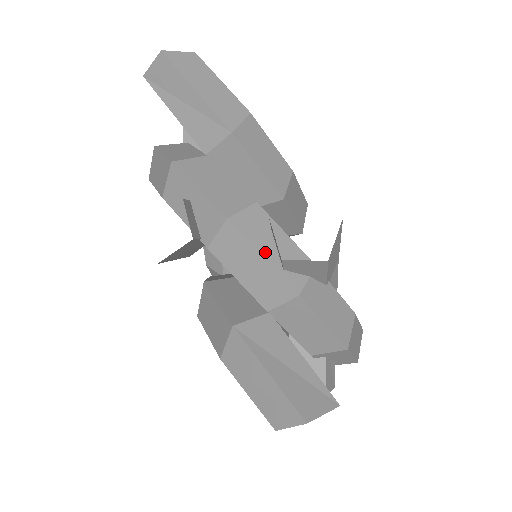
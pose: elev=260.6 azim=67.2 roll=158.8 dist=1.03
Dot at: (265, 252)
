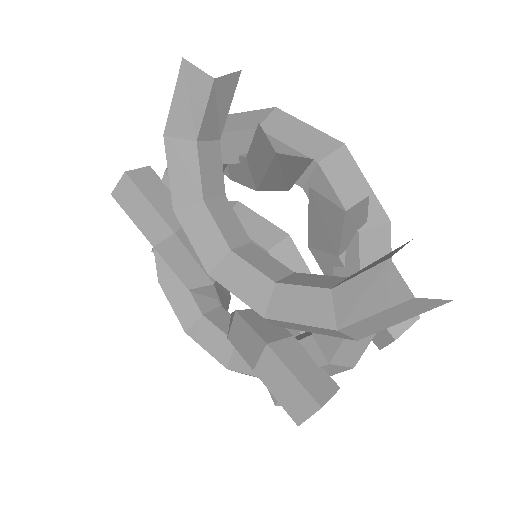
Dot at: occluded
